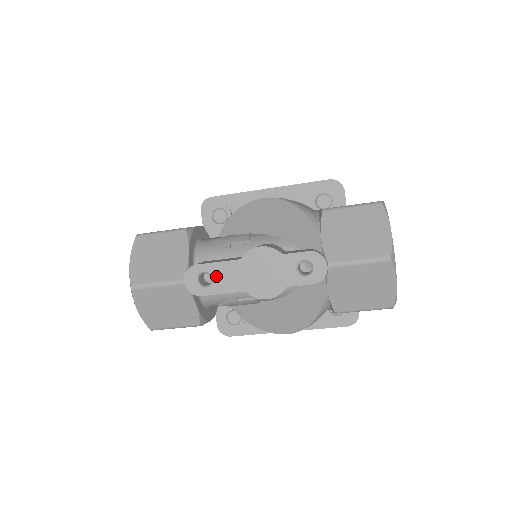
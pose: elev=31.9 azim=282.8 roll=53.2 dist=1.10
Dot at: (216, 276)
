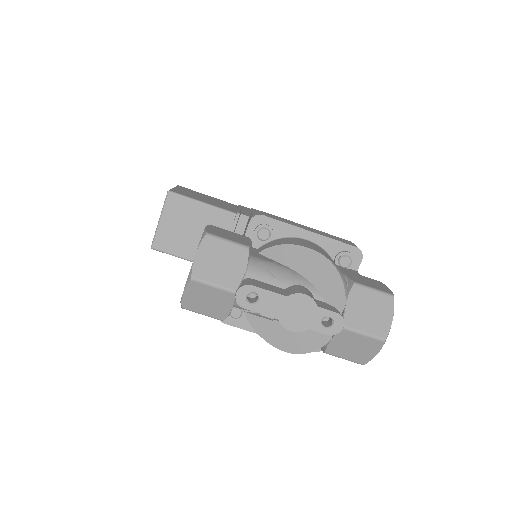
Dot at: (262, 300)
